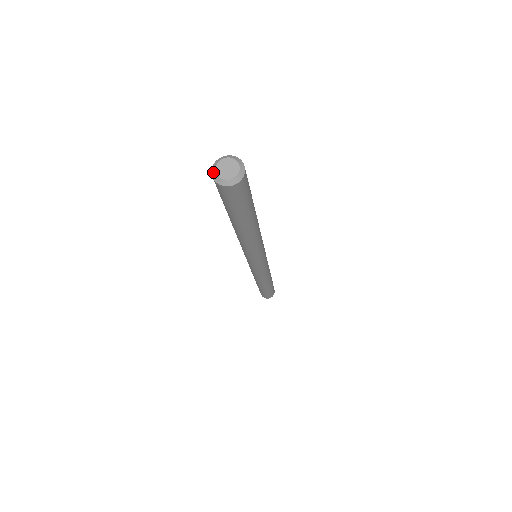
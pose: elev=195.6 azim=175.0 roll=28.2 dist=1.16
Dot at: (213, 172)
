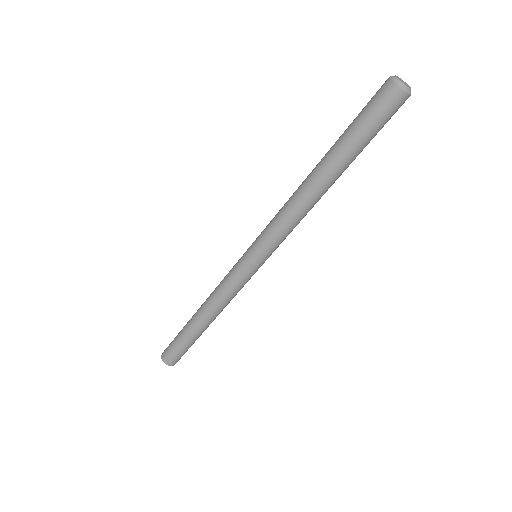
Dot at: (392, 76)
